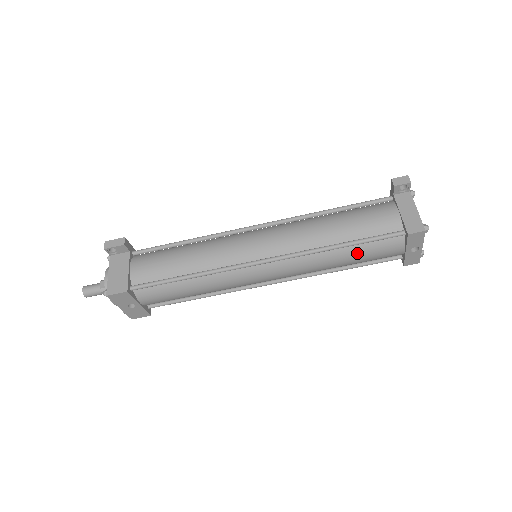
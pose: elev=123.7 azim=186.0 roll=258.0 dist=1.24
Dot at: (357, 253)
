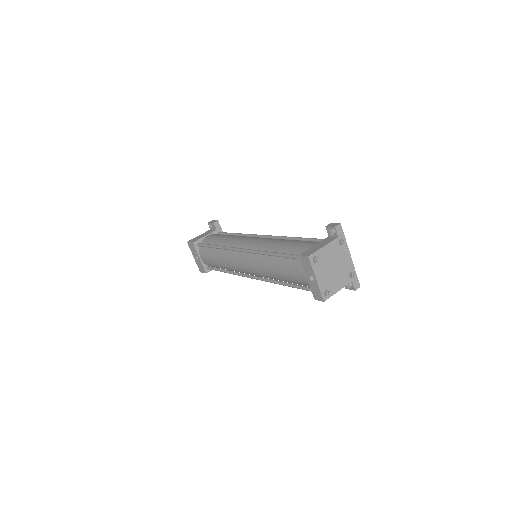
Dot at: (282, 266)
